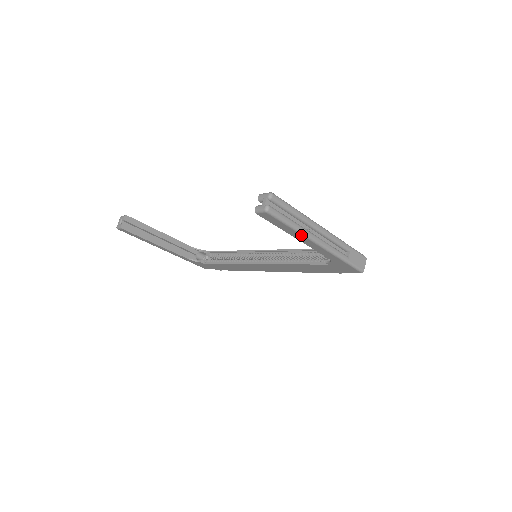
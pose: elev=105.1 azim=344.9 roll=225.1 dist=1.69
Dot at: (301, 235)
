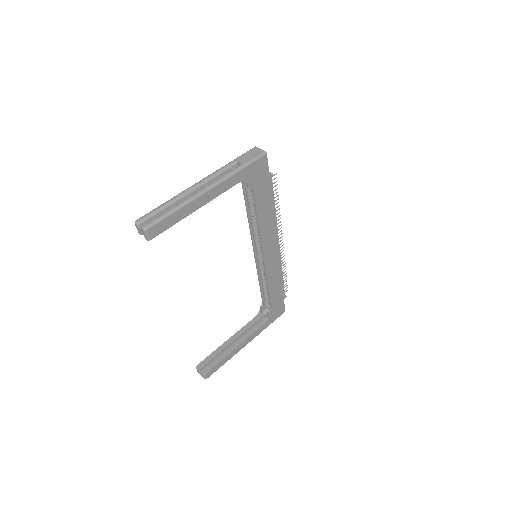
Dot at: (190, 204)
